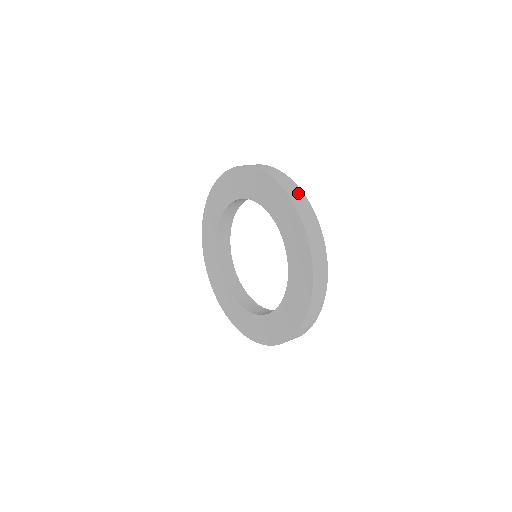
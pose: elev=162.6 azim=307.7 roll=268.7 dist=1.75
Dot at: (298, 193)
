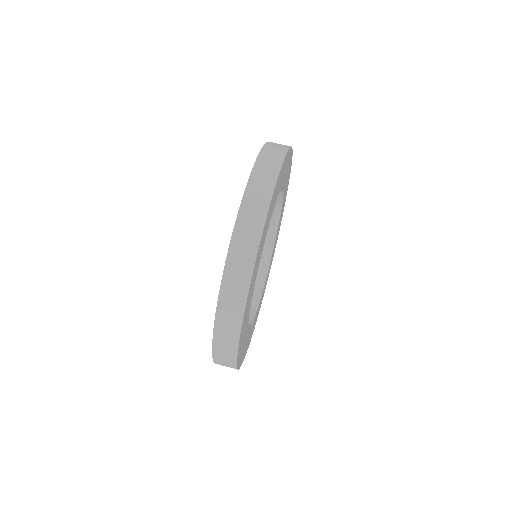
Dot at: (238, 296)
